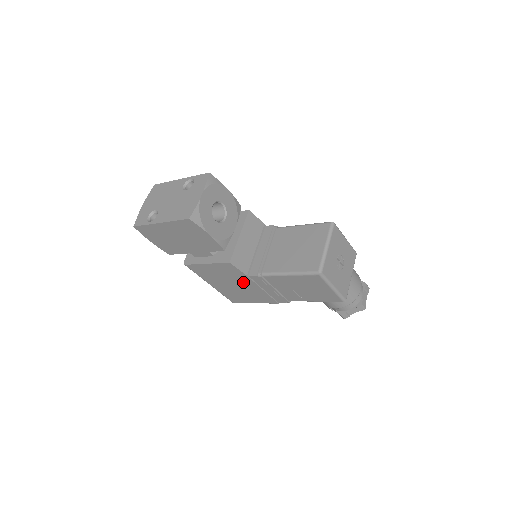
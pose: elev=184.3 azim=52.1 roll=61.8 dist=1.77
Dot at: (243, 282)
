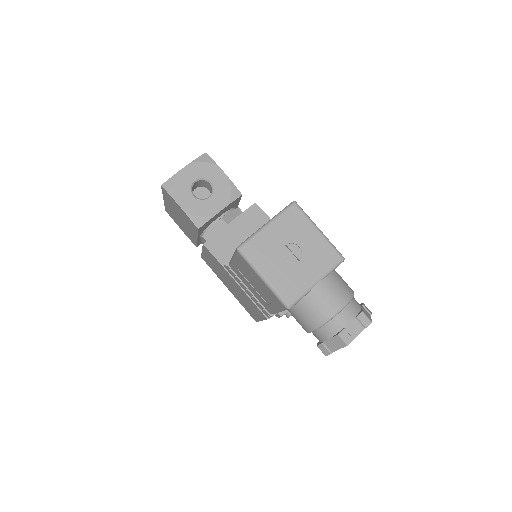
Dot at: (230, 279)
